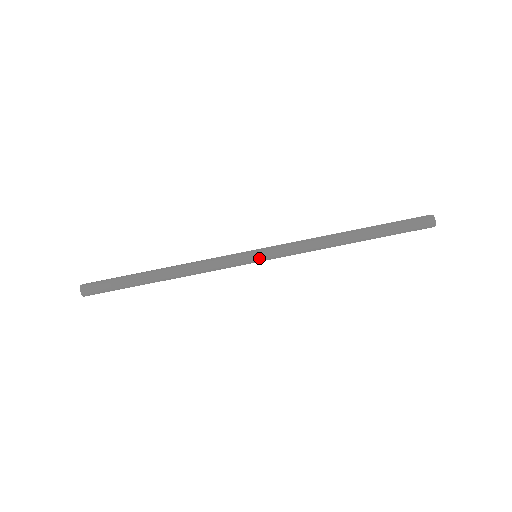
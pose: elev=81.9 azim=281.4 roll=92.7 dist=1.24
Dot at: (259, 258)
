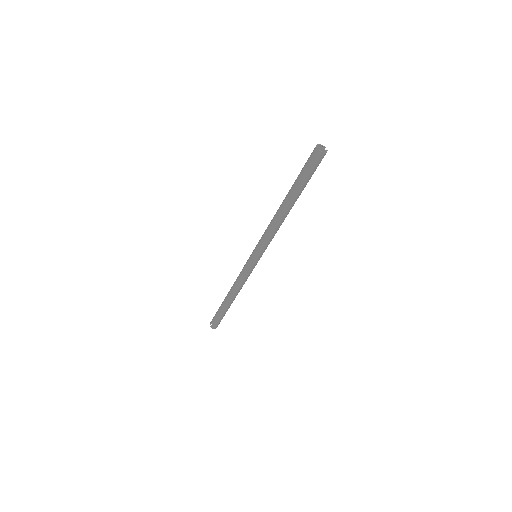
Dot at: occluded
